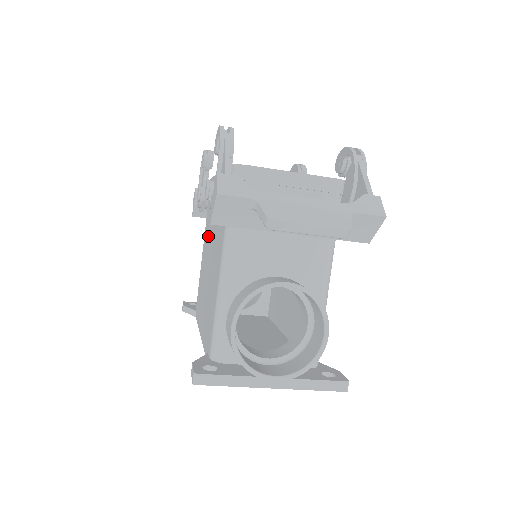
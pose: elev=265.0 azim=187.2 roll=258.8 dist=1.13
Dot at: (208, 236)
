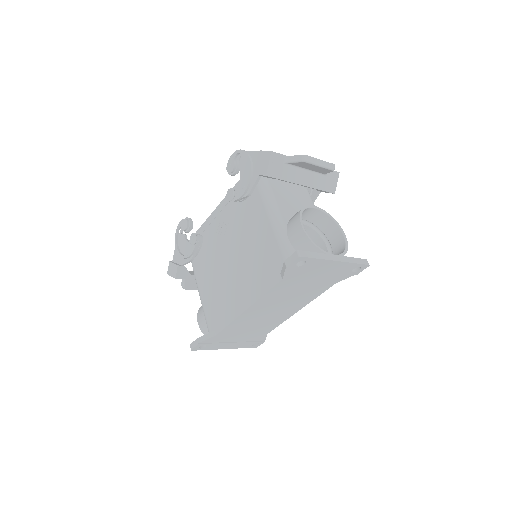
Dot at: (213, 260)
